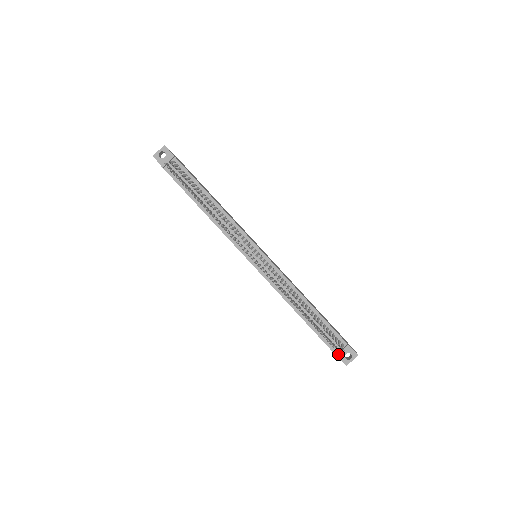
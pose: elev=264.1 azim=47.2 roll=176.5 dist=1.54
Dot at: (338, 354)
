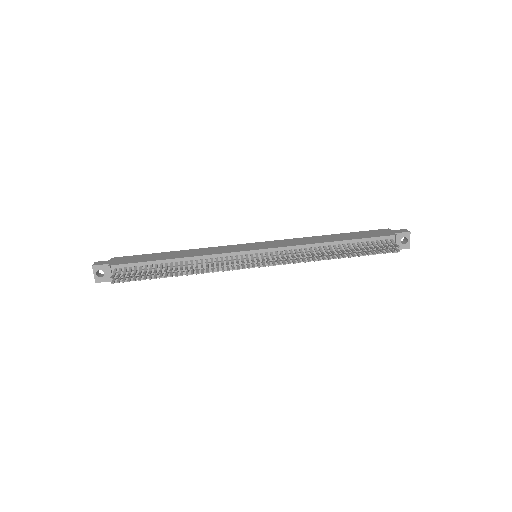
Dot at: occluded
